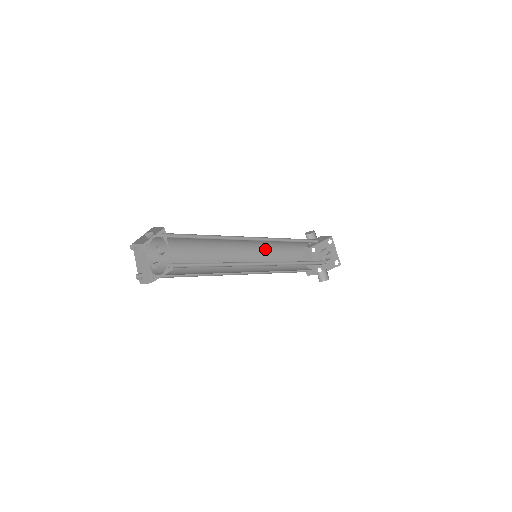
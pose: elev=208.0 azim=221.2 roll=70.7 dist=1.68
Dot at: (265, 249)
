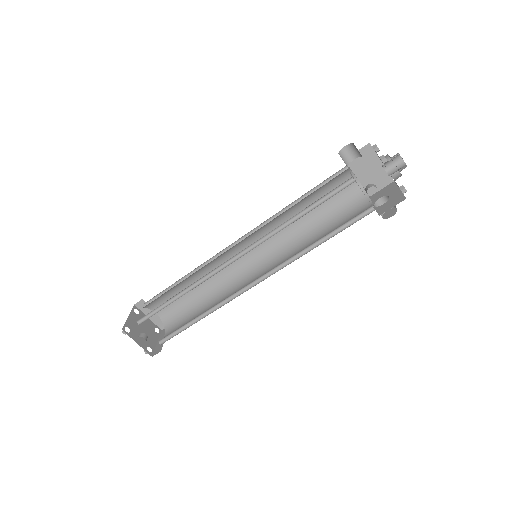
Dot at: (276, 219)
